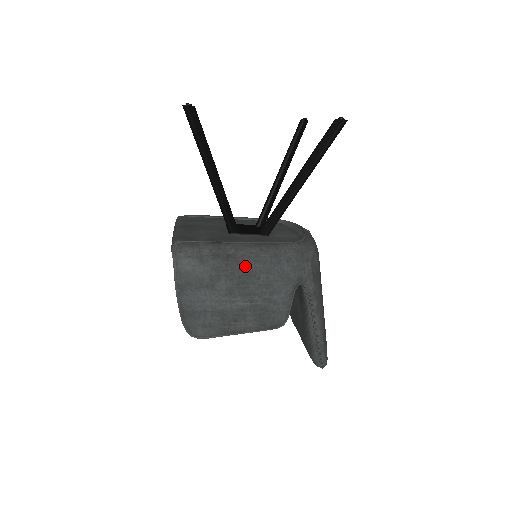
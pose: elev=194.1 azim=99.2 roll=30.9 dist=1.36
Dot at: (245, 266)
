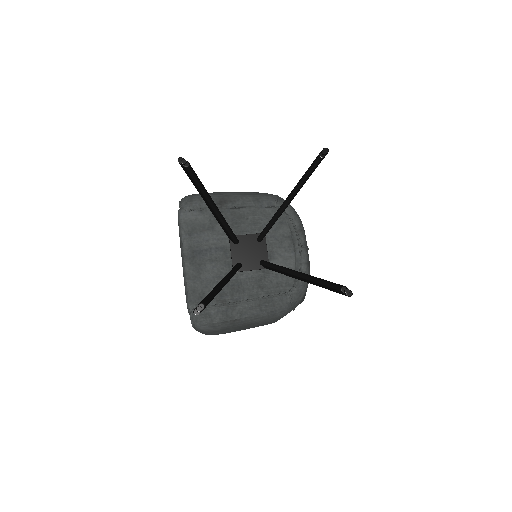
Dot at: (247, 323)
